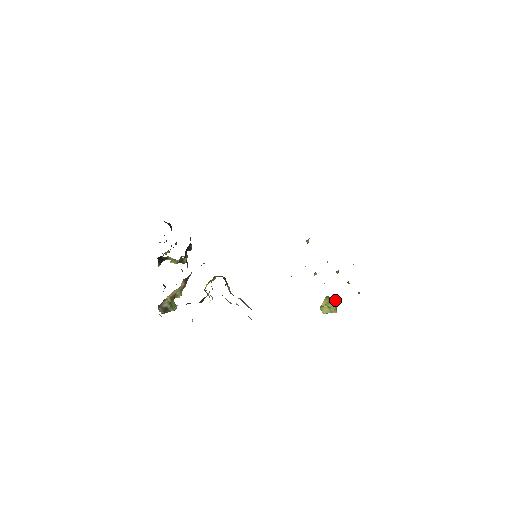
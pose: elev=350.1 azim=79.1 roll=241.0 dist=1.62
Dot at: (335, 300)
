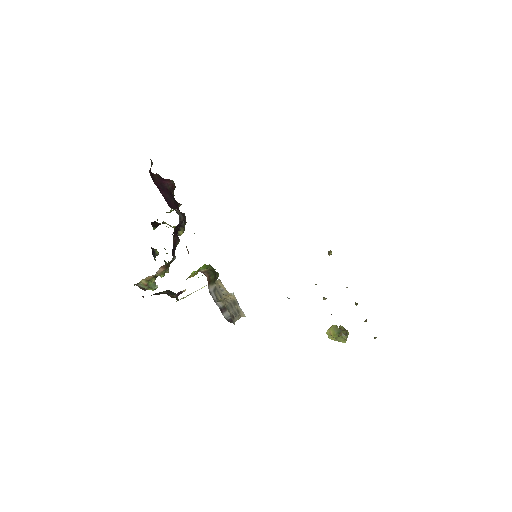
Dot at: (342, 334)
